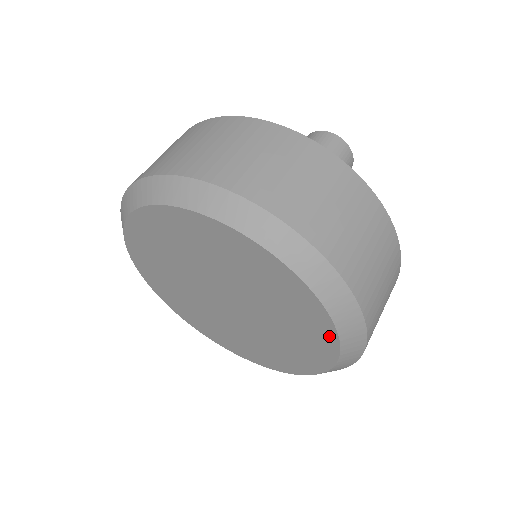
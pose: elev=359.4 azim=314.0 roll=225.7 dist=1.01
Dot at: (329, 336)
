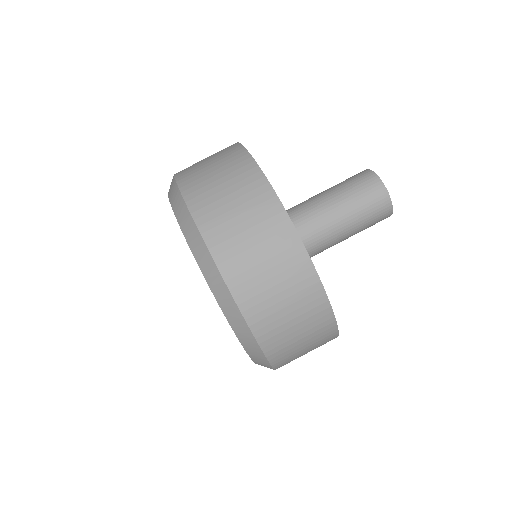
Dot at: occluded
